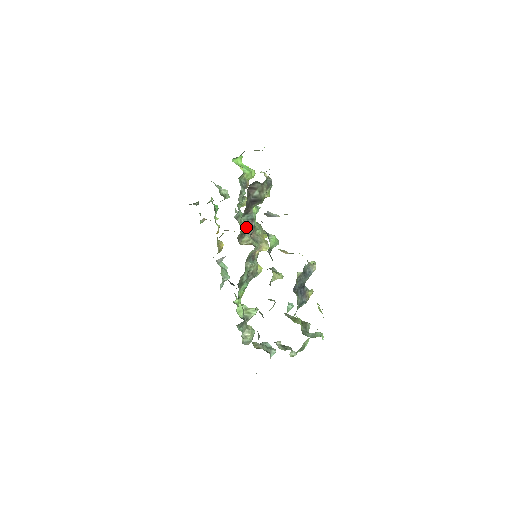
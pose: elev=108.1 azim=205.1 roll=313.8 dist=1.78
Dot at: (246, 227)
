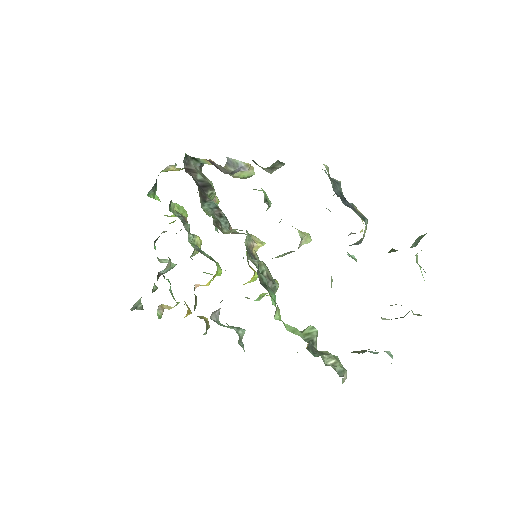
Dot at: occluded
